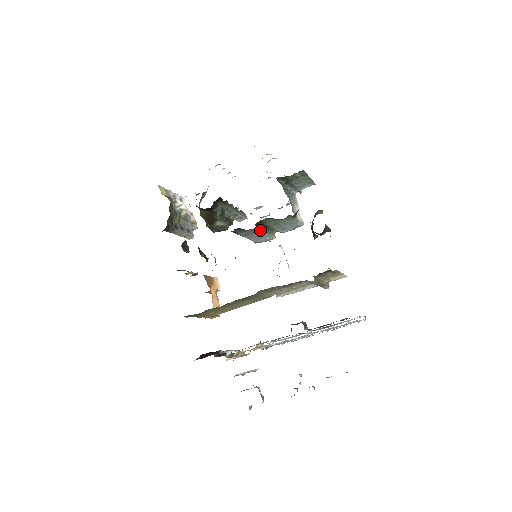
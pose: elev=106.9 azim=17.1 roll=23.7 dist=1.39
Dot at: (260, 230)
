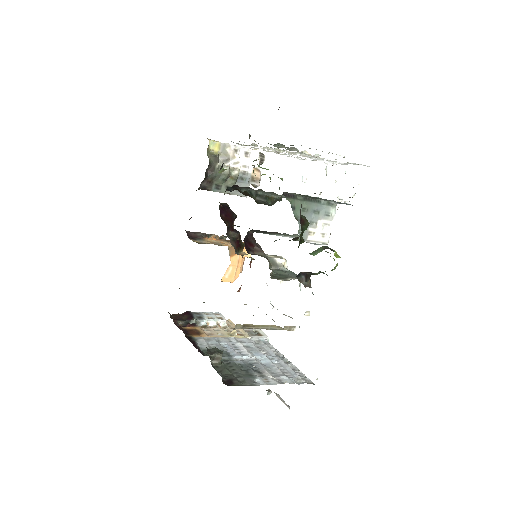
Dot at: (266, 233)
